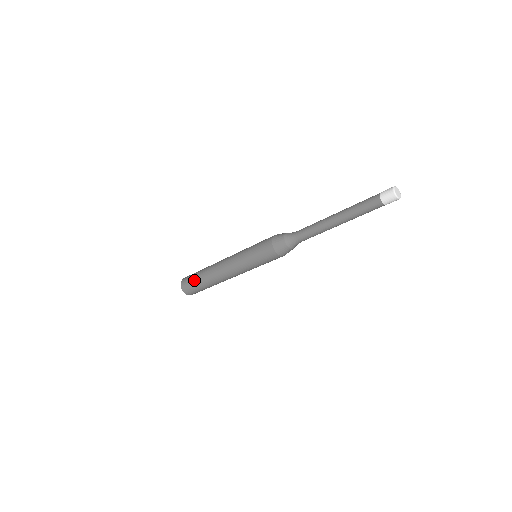
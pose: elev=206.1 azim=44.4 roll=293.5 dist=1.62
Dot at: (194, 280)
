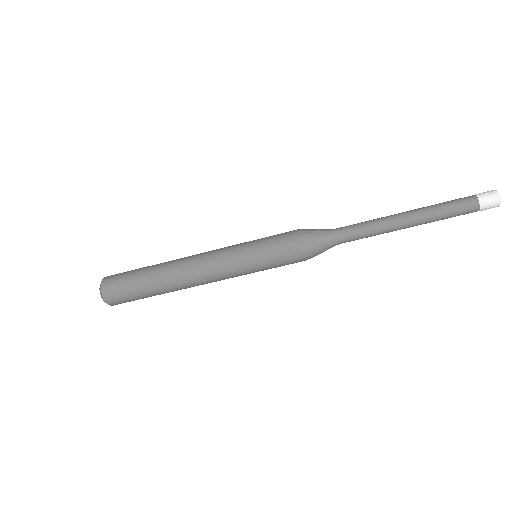
Dot at: (136, 269)
